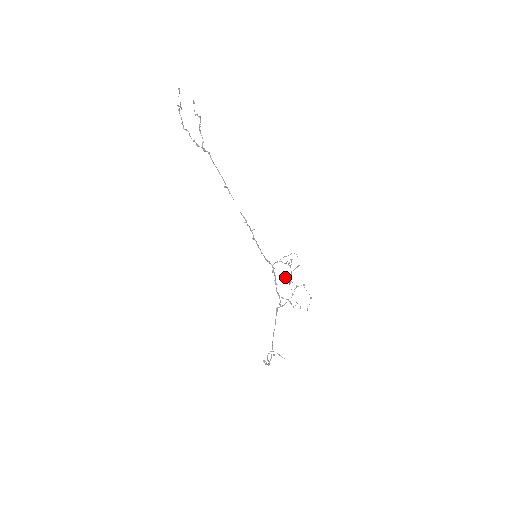
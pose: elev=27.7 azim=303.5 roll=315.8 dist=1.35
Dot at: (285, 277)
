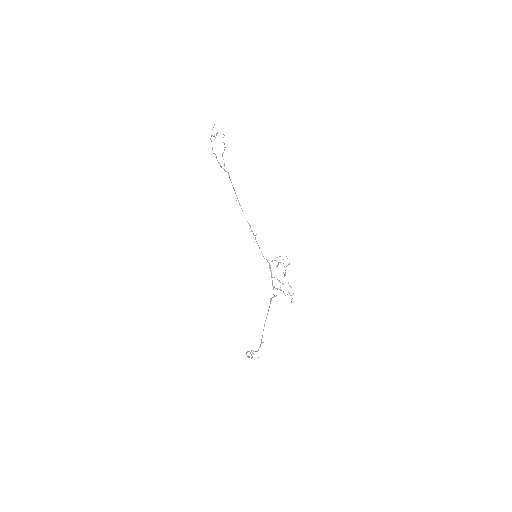
Dot at: (274, 277)
